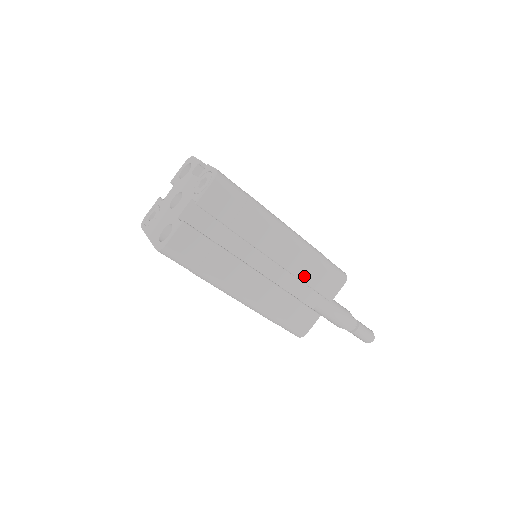
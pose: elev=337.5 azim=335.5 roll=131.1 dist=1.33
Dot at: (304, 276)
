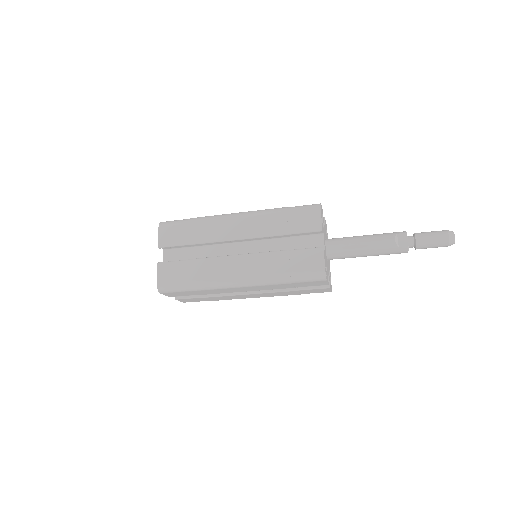
Dot at: (282, 288)
